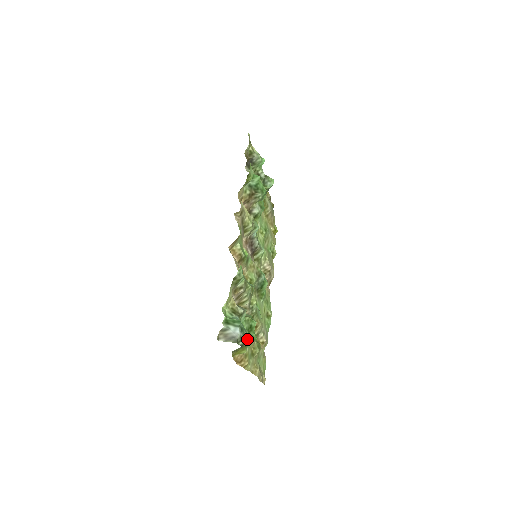
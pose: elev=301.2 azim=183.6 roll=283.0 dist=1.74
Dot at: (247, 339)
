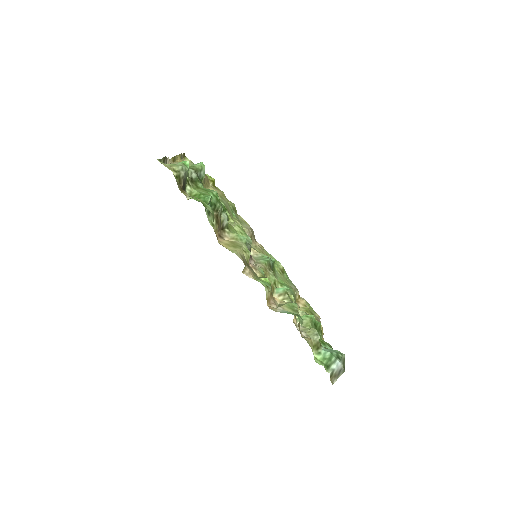
Dot at: (344, 357)
